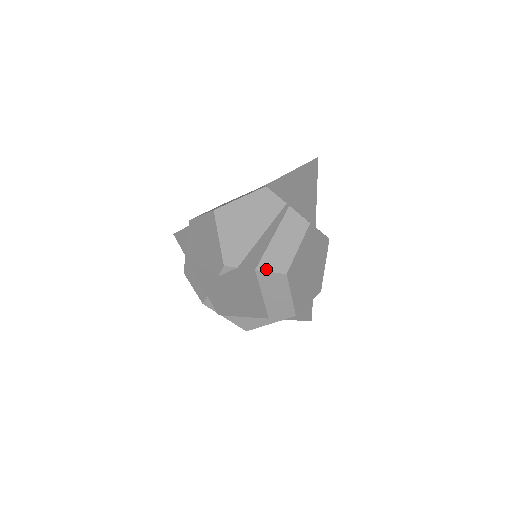
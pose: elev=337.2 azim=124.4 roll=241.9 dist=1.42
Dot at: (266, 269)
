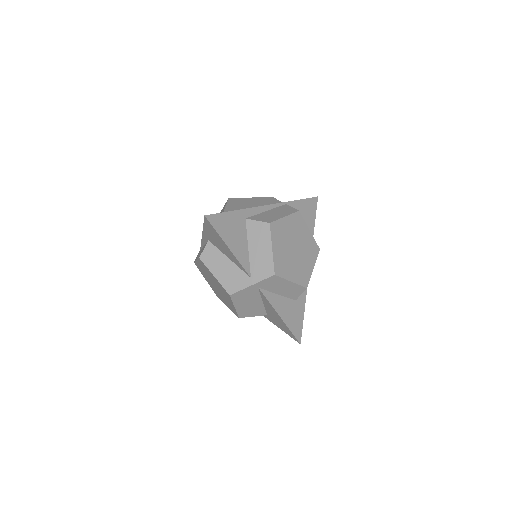
Dot at: (254, 219)
